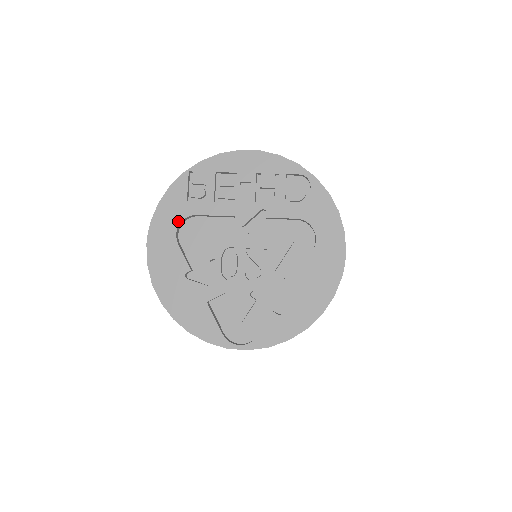
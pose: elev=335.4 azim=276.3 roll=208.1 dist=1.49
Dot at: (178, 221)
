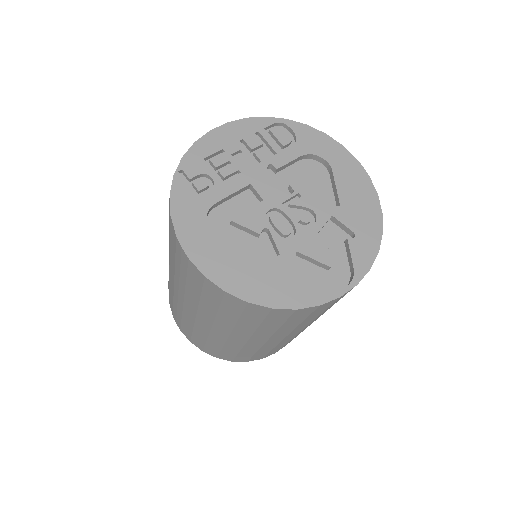
Dot at: (203, 218)
